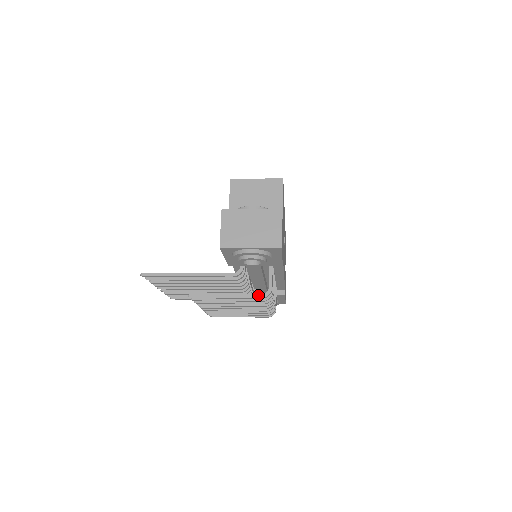
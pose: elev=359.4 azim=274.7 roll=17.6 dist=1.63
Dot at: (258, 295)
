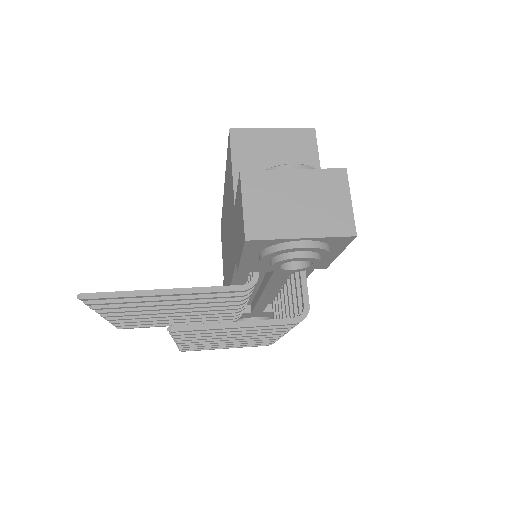
Dot at: (288, 319)
